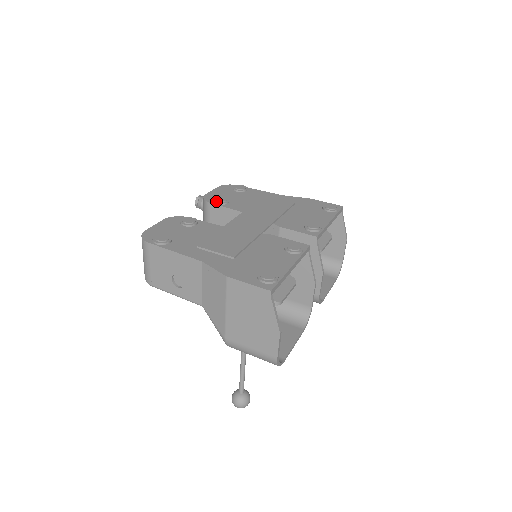
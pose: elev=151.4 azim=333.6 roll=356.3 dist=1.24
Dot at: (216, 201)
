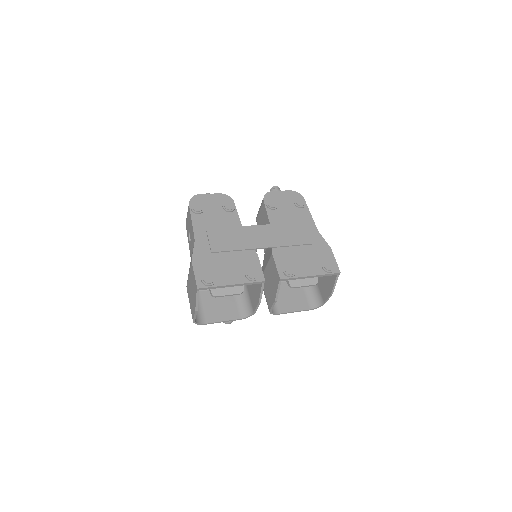
Dot at: (267, 203)
